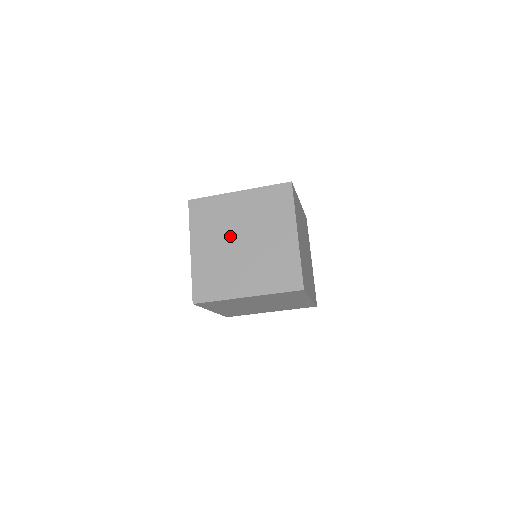
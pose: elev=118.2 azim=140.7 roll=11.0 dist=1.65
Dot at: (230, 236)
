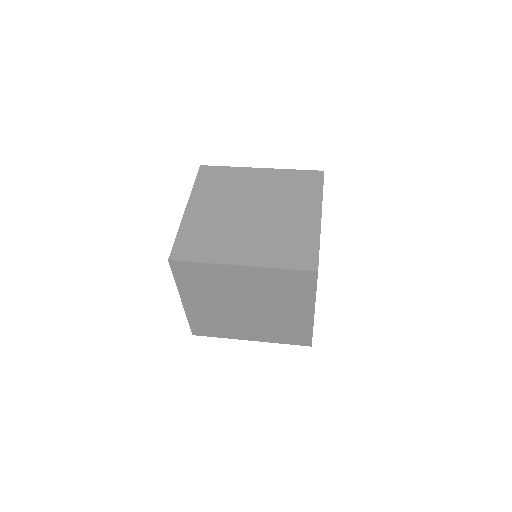
Dot at: (239, 204)
